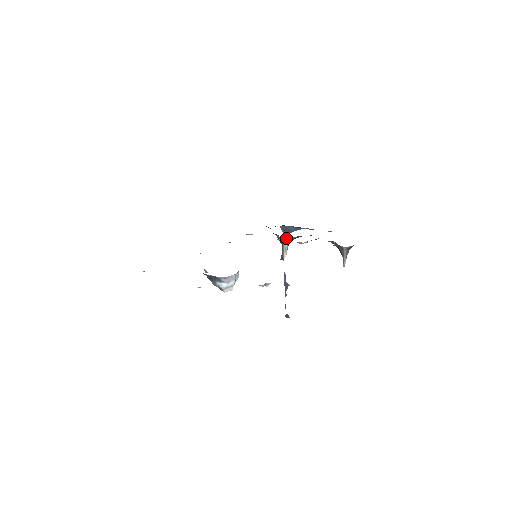
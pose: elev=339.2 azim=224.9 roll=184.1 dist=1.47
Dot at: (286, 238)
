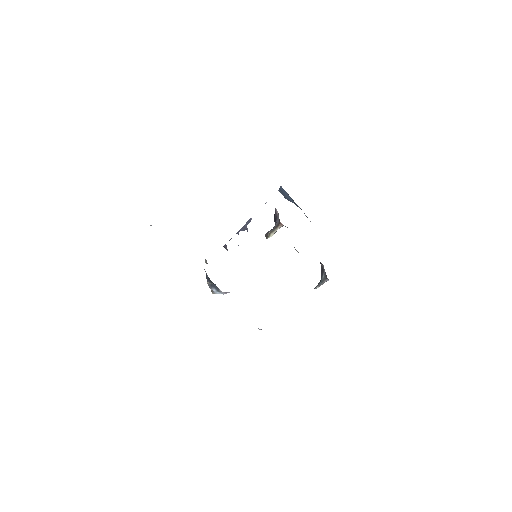
Dot at: occluded
